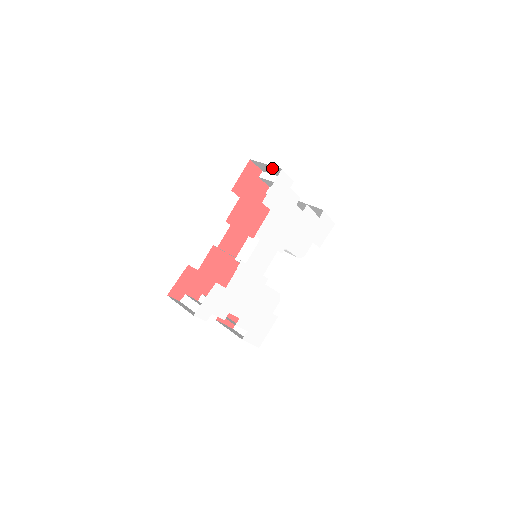
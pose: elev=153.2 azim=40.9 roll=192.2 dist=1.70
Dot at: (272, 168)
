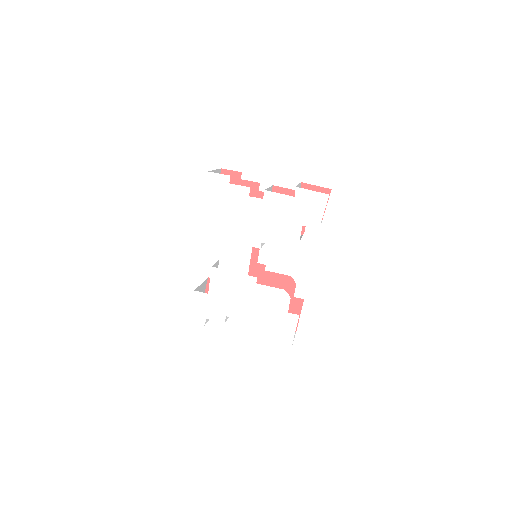
Dot at: occluded
